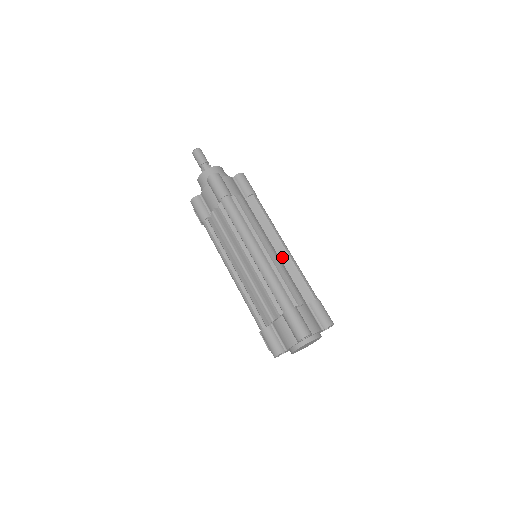
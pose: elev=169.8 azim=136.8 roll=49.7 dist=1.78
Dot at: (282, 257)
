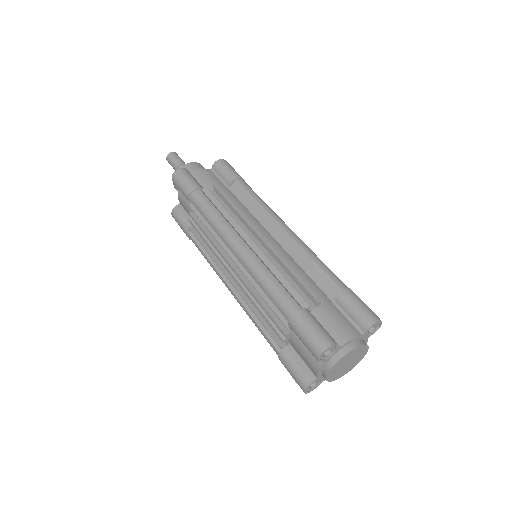
Dot at: (286, 246)
